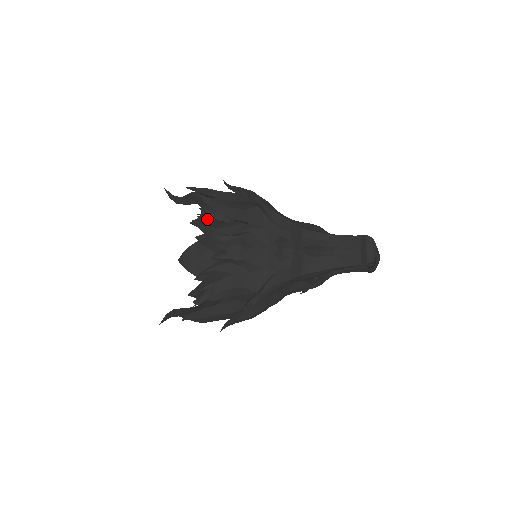
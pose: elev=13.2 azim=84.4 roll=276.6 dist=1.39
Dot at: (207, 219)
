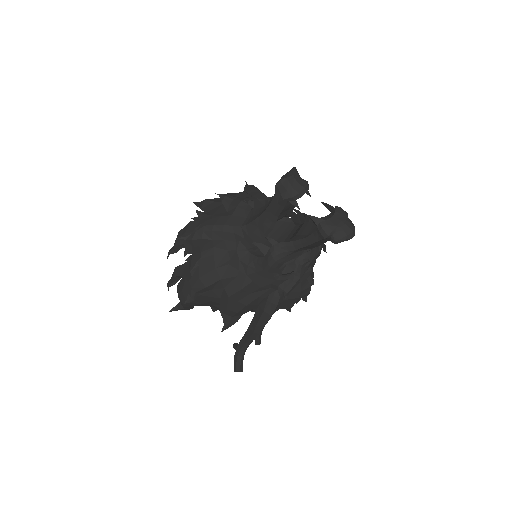
Dot at: occluded
